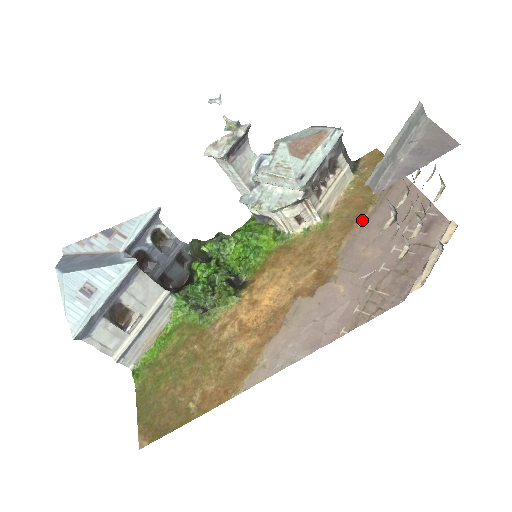
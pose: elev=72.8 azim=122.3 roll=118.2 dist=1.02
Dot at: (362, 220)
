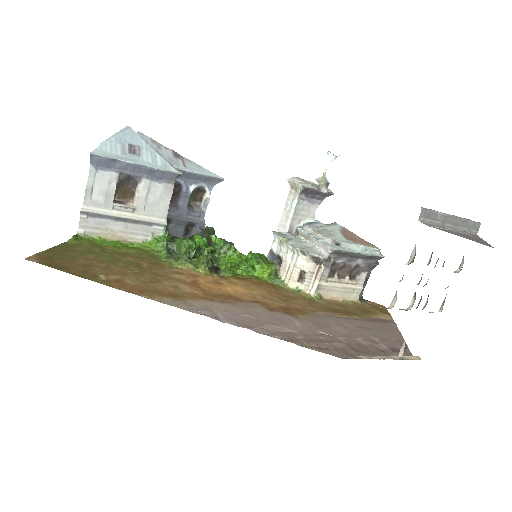
Dot at: (345, 316)
